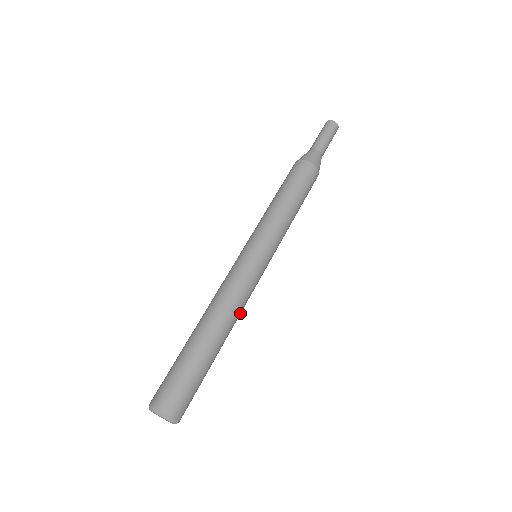
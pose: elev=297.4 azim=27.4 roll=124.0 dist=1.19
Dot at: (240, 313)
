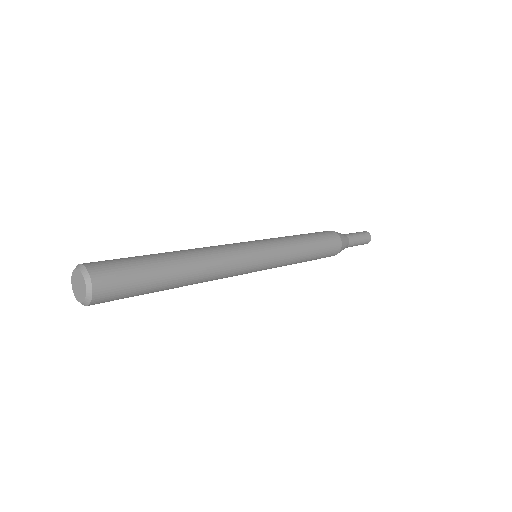
Dot at: (214, 254)
